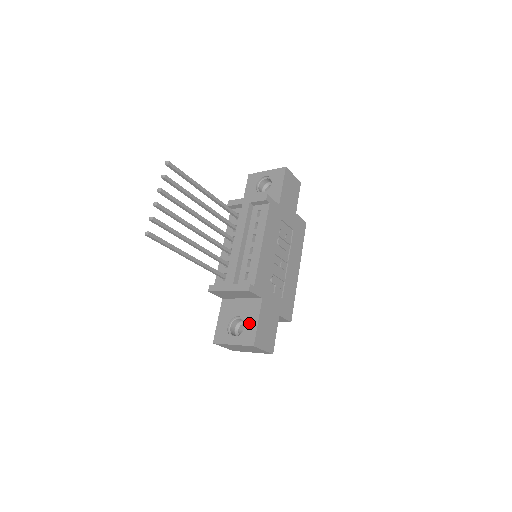
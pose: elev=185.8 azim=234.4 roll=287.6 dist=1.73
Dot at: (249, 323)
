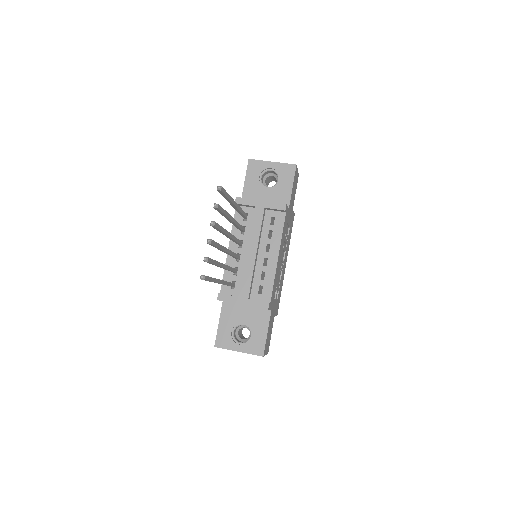
Dot at: (257, 333)
